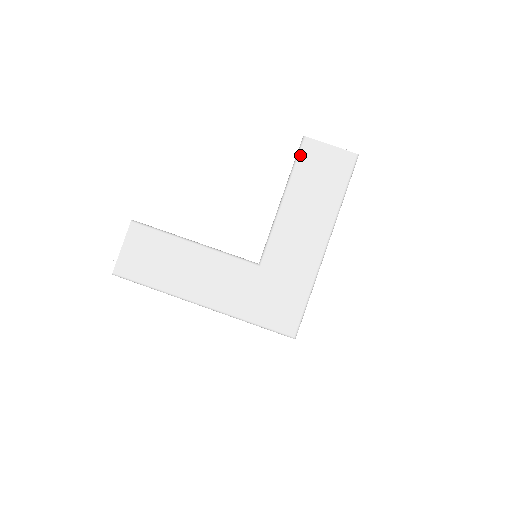
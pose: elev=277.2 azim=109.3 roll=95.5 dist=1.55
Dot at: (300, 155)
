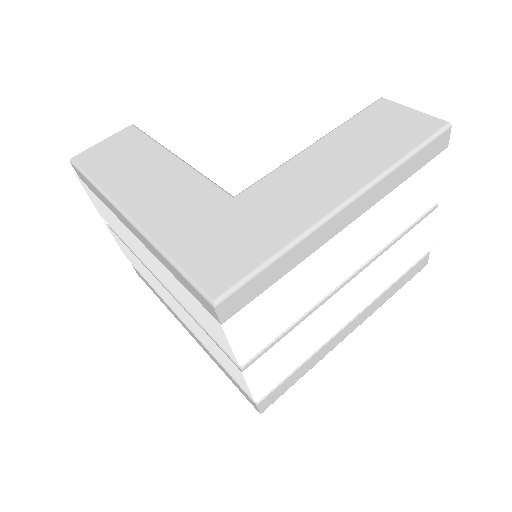
Dot at: (365, 110)
